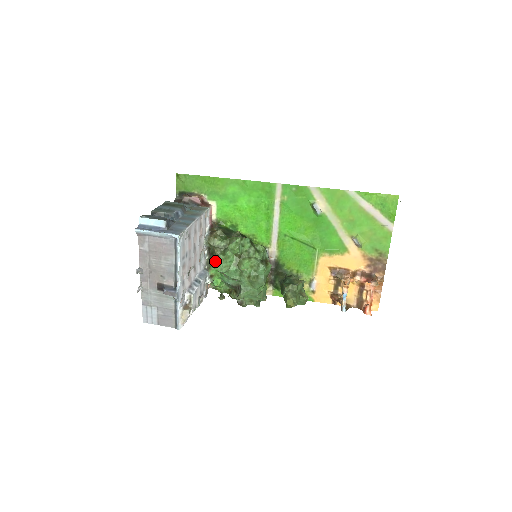
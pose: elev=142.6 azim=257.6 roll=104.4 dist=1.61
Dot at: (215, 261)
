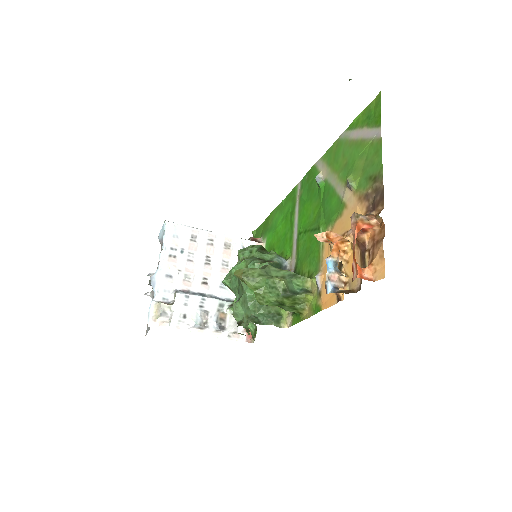
Dot at: occluded
